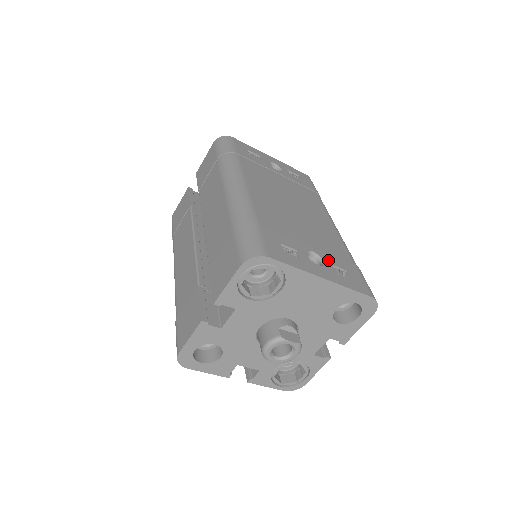
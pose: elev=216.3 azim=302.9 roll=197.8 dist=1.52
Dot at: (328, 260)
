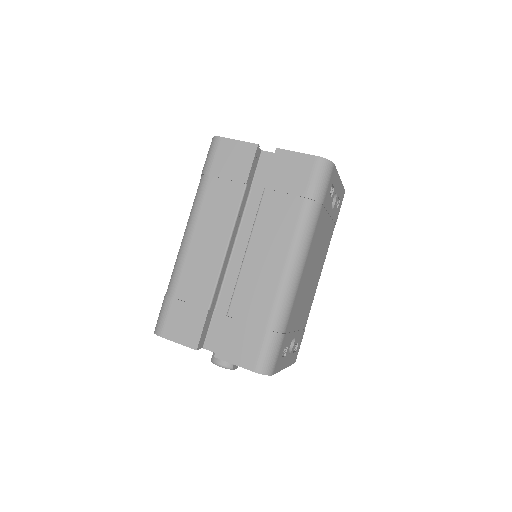
Dot at: (296, 340)
